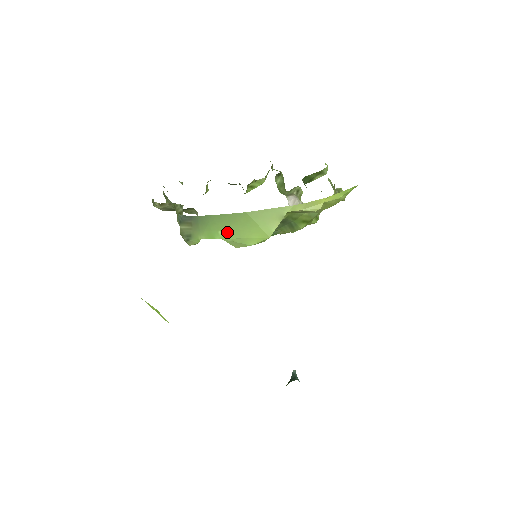
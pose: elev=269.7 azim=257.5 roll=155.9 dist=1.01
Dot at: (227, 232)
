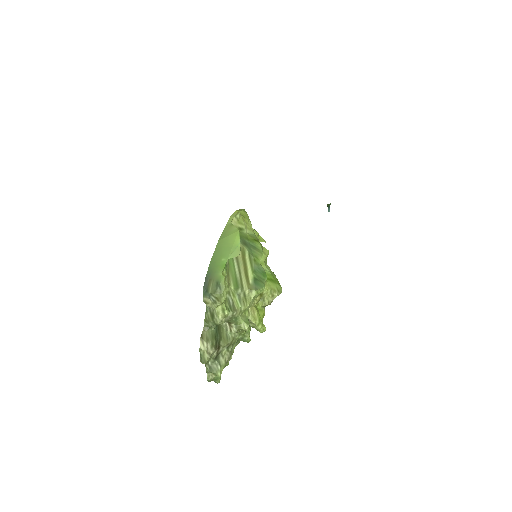
Dot at: (225, 255)
